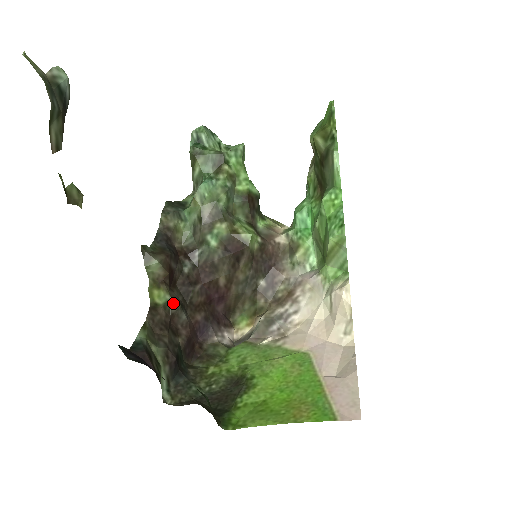
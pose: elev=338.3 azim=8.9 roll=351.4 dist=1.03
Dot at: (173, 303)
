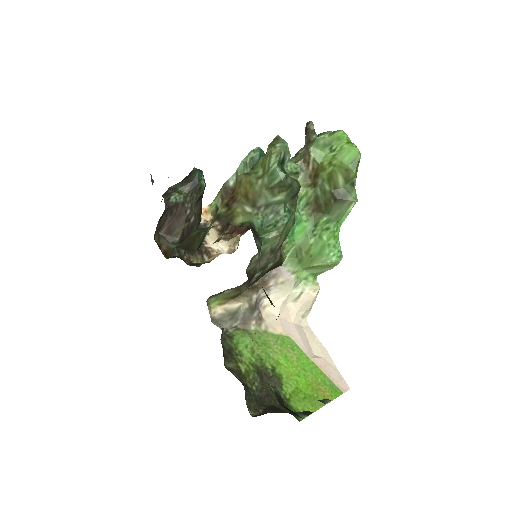
Dot at: occluded
